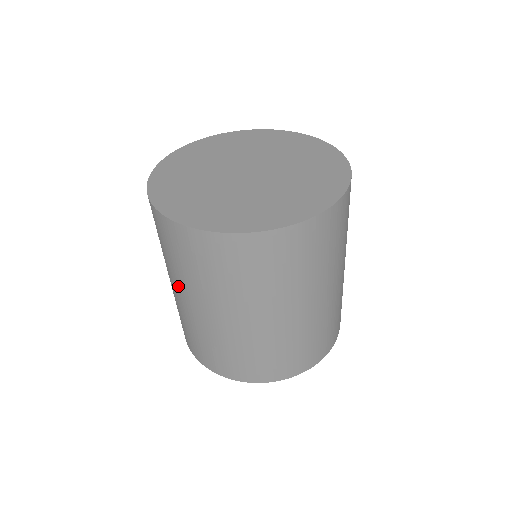
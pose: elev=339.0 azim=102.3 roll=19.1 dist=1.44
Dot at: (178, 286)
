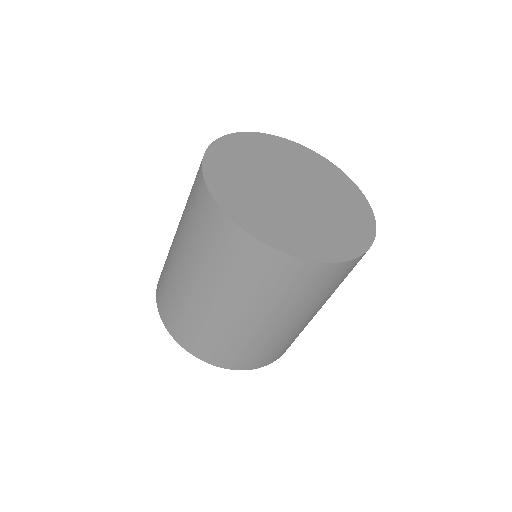
Dot at: (267, 315)
